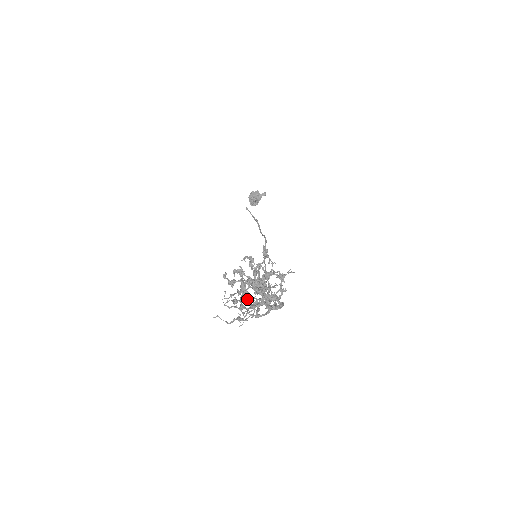
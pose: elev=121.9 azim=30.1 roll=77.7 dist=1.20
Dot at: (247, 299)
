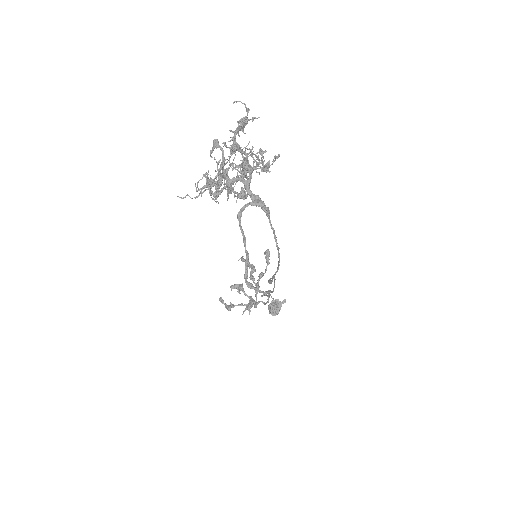
Dot at: occluded
